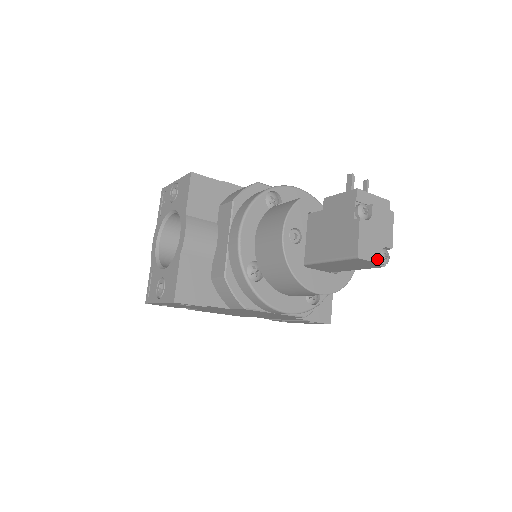
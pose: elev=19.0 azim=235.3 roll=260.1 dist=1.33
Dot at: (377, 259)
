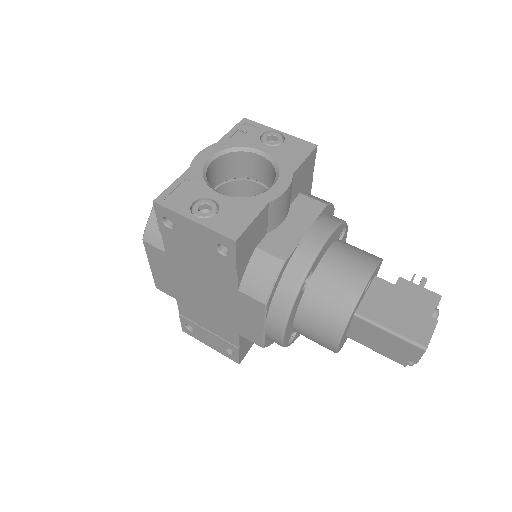
Dot at: (419, 359)
